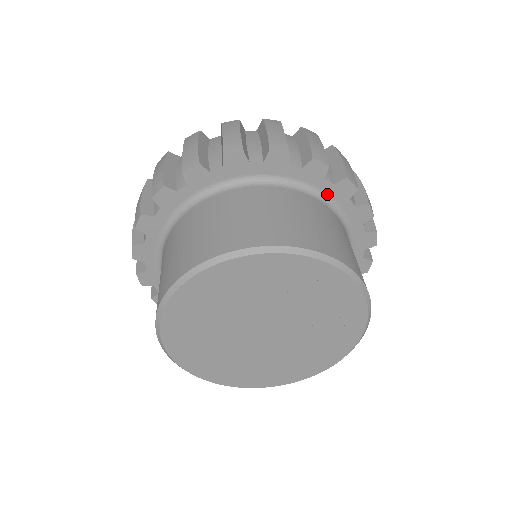
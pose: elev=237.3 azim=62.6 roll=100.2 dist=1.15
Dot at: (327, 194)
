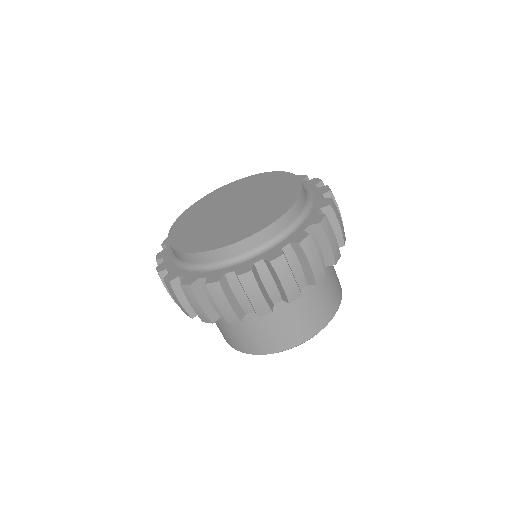
Dot at: occluded
